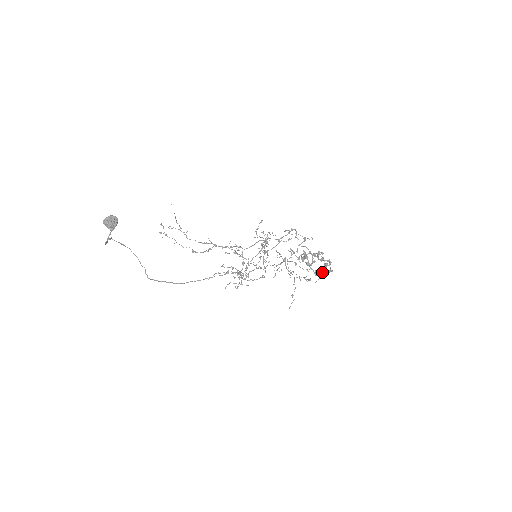
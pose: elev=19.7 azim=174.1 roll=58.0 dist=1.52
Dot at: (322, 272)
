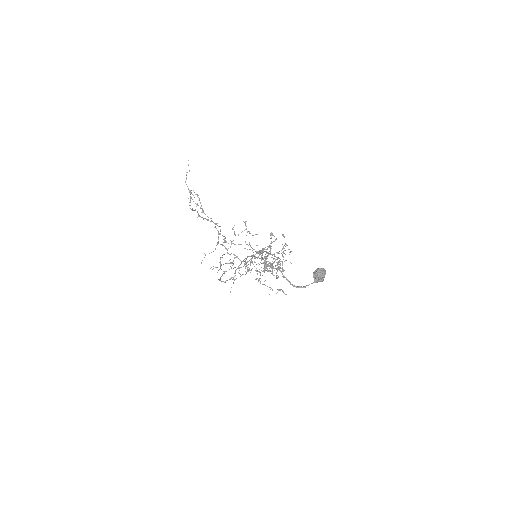
Dot at: (266, 270)
